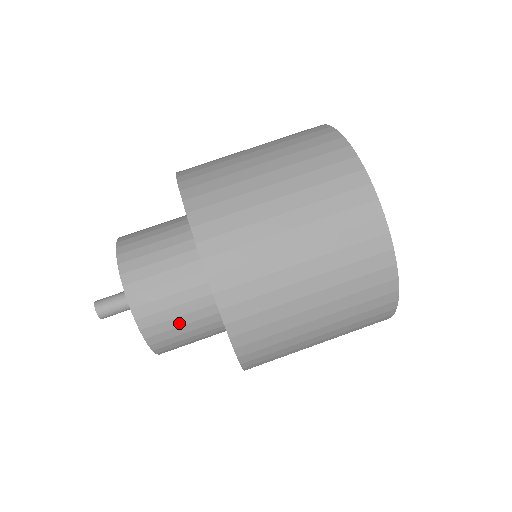
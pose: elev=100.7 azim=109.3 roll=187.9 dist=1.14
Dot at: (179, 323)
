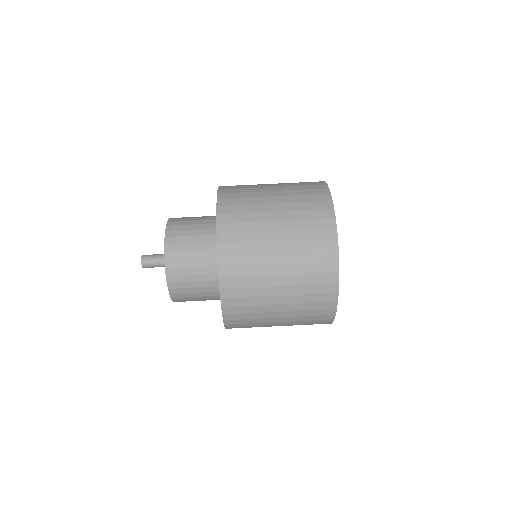
Dot at: (191, 271)
